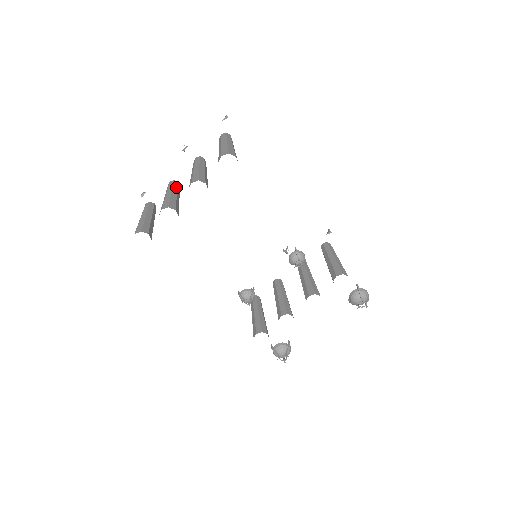
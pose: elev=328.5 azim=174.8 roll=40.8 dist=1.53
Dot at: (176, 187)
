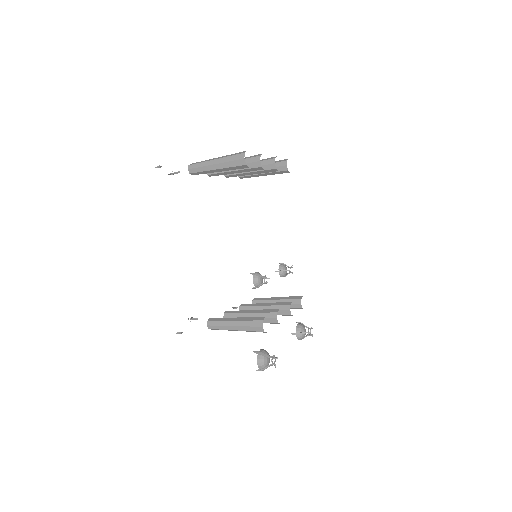
Dot at: occluded
